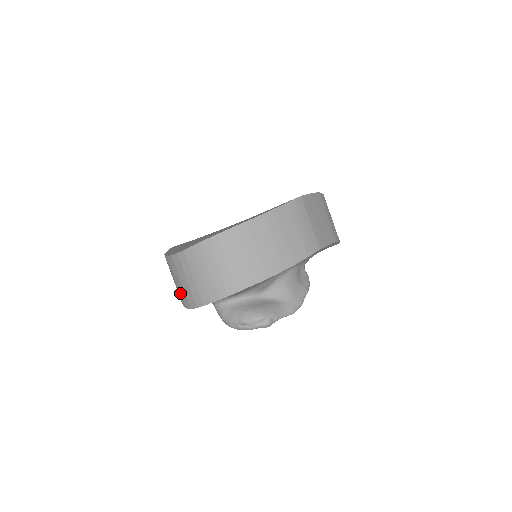
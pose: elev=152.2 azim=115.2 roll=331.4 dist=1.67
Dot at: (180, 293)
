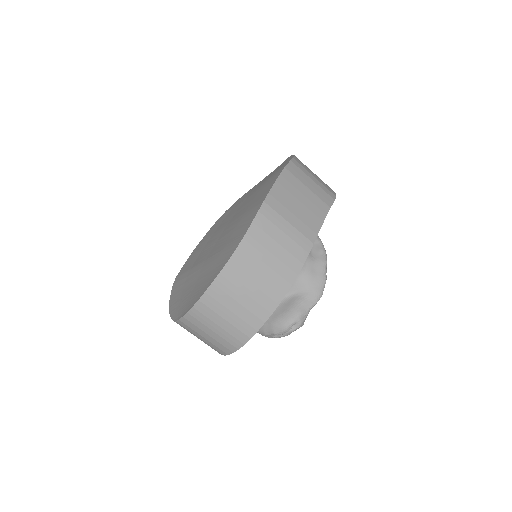
Dot at: occluded
